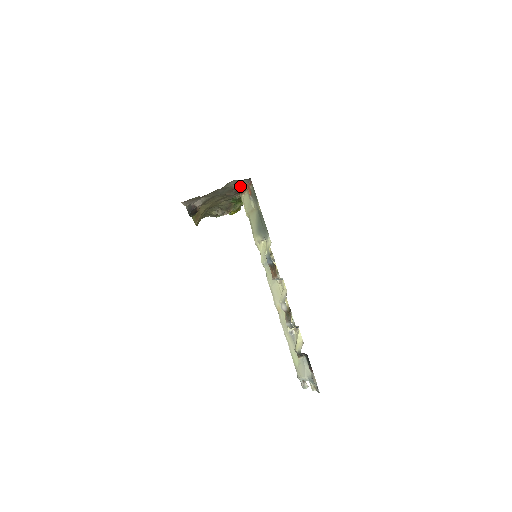
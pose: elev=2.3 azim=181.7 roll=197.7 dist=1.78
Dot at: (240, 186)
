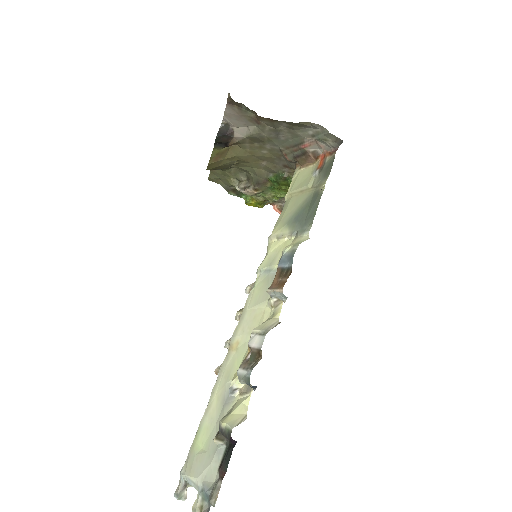
Dot at: (313, 149)
